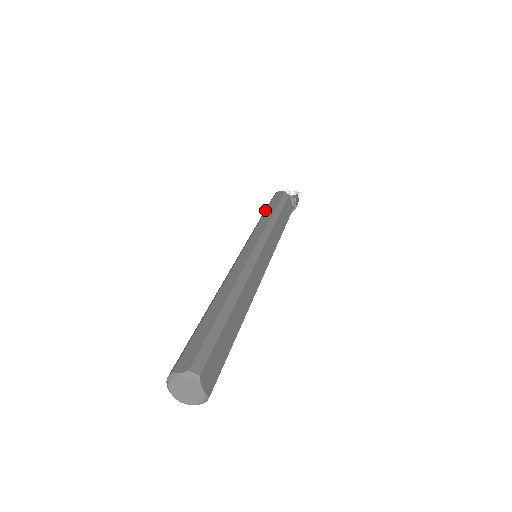
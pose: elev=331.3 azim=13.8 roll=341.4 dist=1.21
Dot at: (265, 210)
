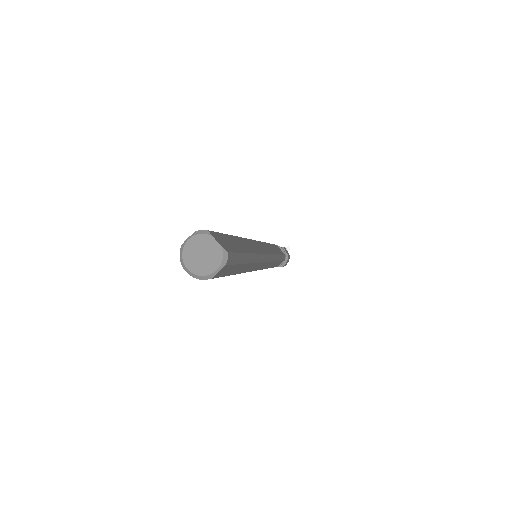
Dot at: occluded
